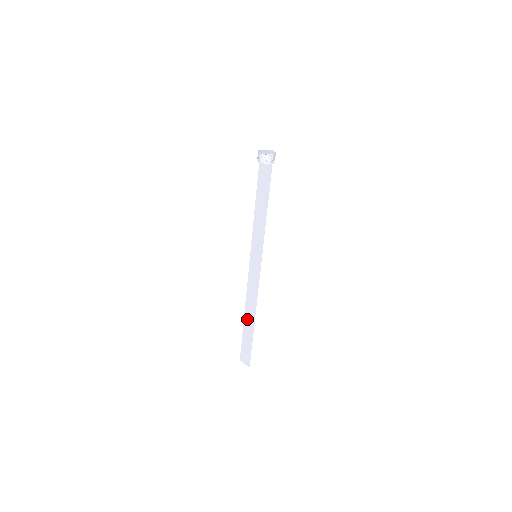
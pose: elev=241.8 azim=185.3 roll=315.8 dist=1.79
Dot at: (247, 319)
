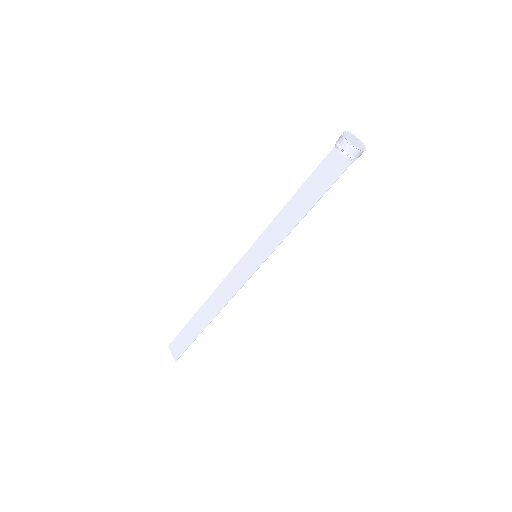
Dot at: (202, 314)
